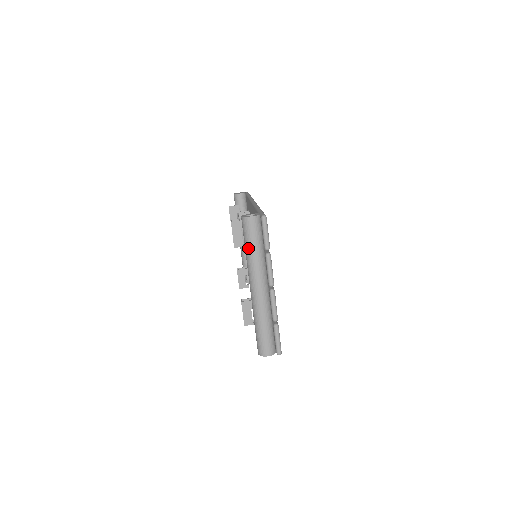
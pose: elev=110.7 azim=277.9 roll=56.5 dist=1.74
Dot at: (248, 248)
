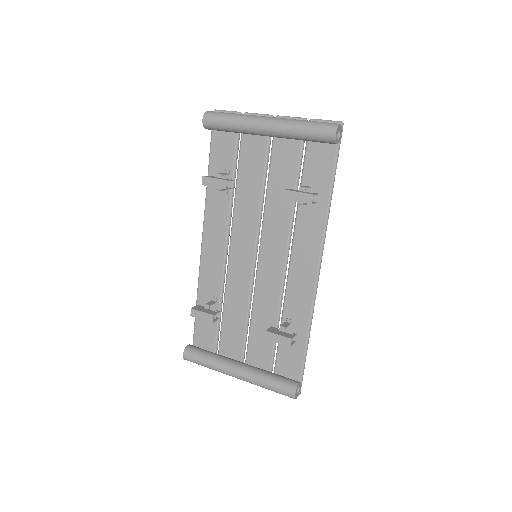
Dot at: (230, 115)
